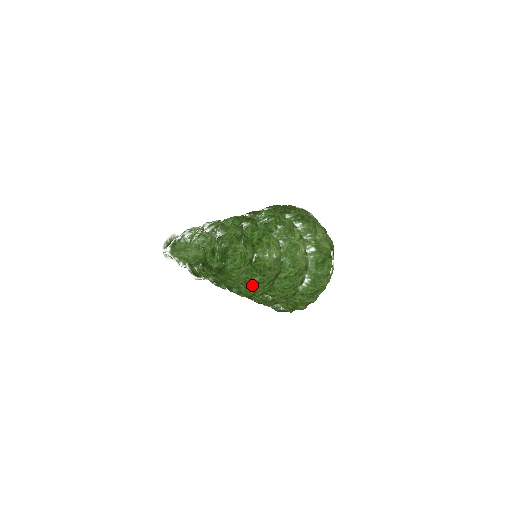
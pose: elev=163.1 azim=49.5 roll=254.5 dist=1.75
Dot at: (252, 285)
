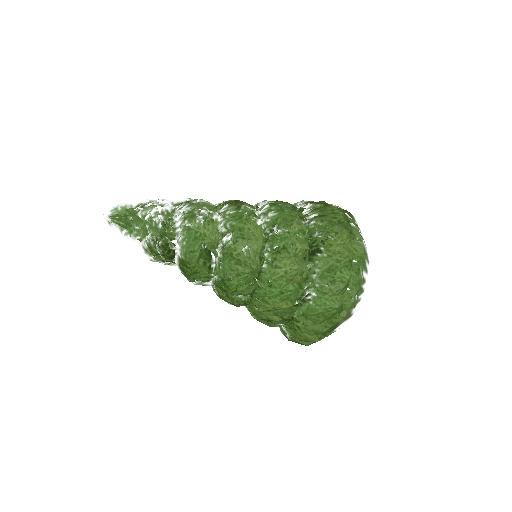
Dot at: (221, 282)
